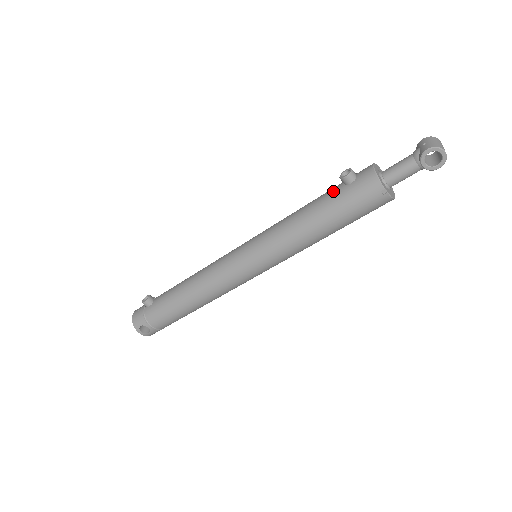
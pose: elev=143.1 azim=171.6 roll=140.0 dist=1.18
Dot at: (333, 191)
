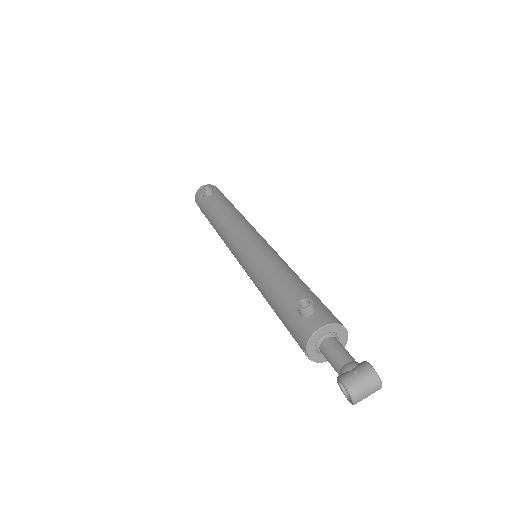
Dot at: (294, 299)
